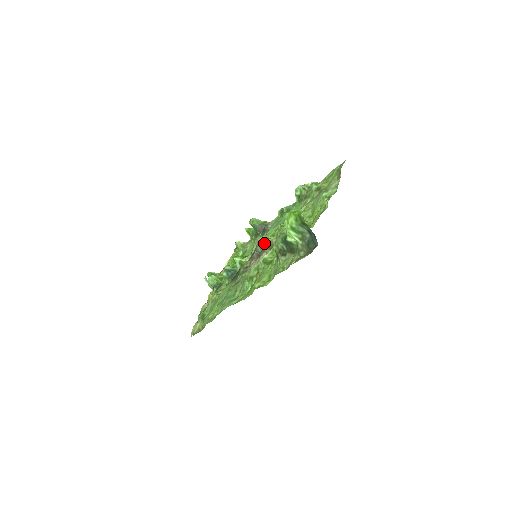
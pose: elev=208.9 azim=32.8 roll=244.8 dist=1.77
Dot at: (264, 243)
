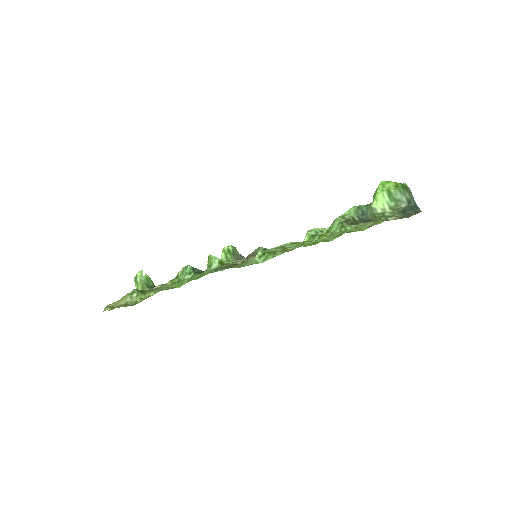
Dot at: occluded
